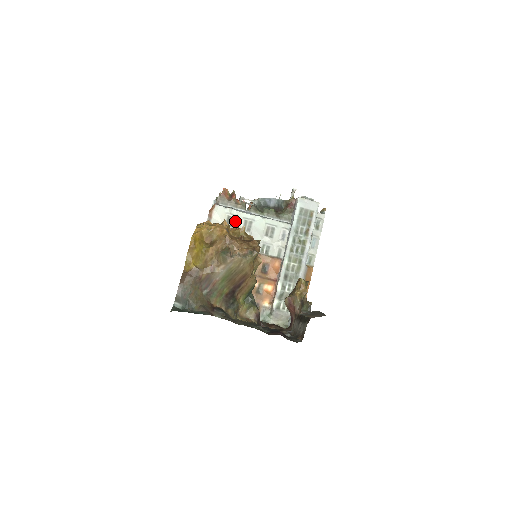
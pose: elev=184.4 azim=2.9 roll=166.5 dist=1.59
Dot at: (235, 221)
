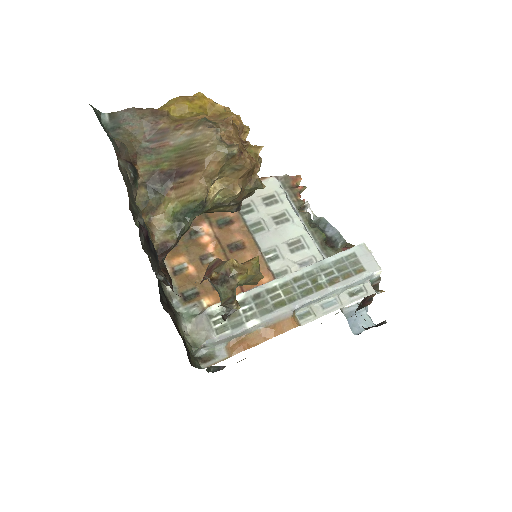
Dot at: (275, 204)
